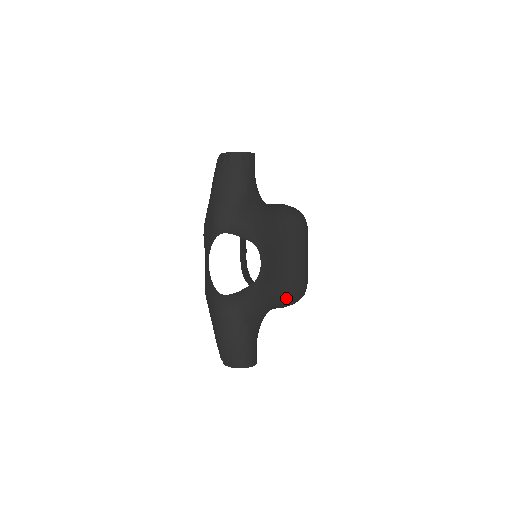
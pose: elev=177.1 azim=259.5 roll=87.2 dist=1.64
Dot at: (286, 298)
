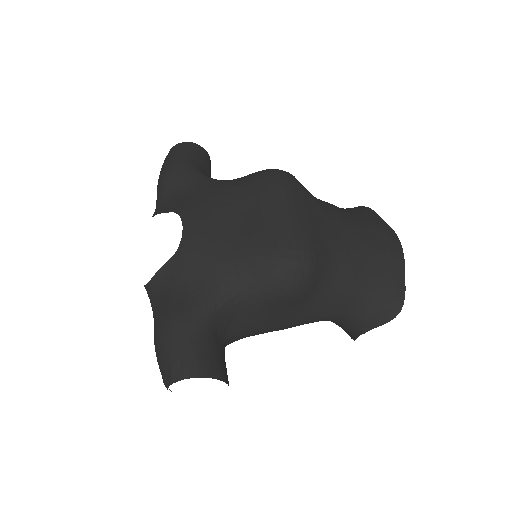
Dot at: (255, 270)
